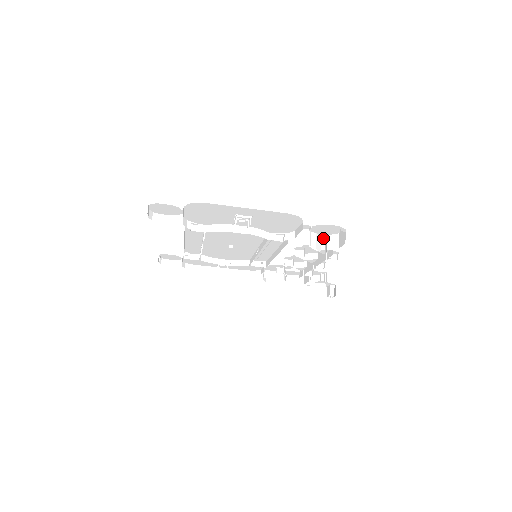
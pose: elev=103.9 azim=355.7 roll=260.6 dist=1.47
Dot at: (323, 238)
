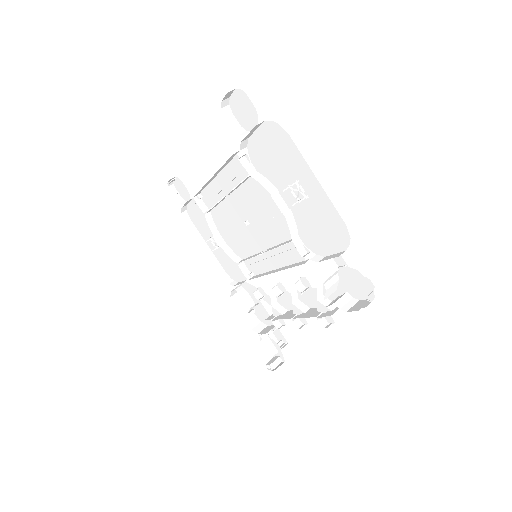
Dot at: (337, 293)
